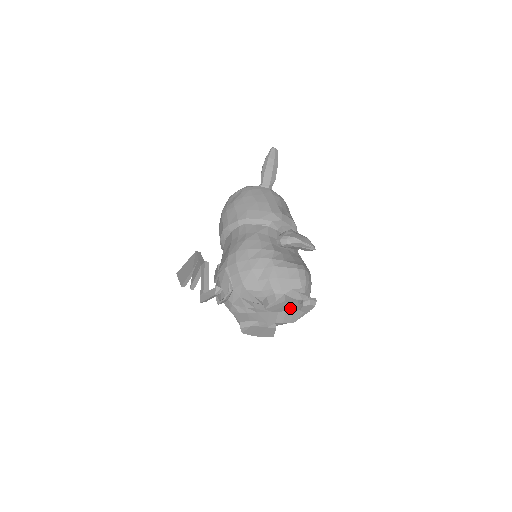
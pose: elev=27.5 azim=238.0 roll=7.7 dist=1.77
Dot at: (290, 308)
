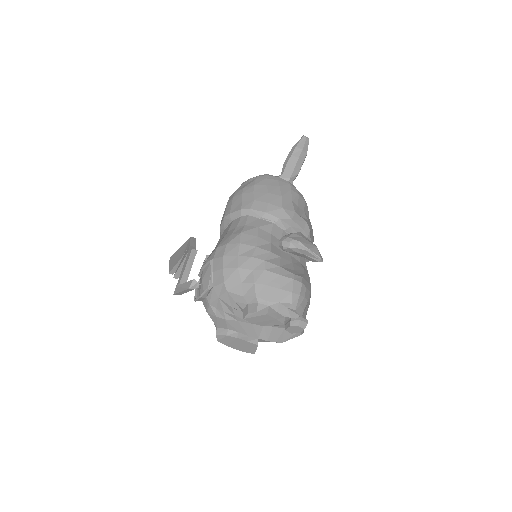
Dot at: (274, 324)
